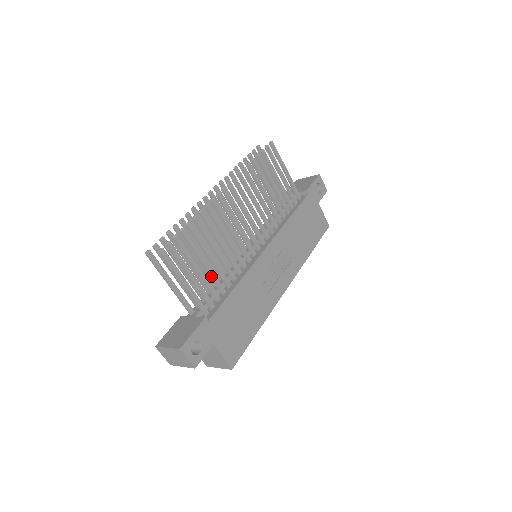
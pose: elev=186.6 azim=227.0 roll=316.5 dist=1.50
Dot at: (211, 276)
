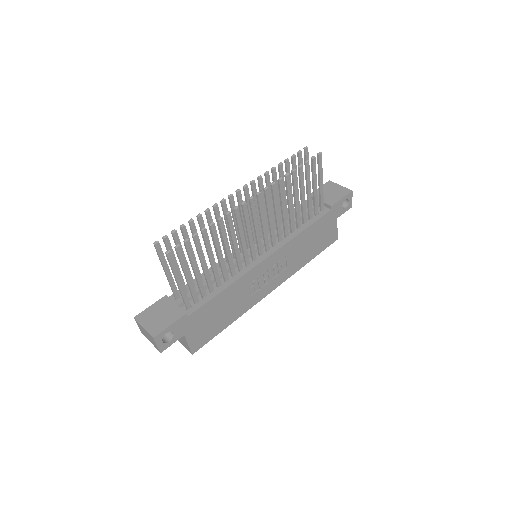
Dot at: (206, 276)
